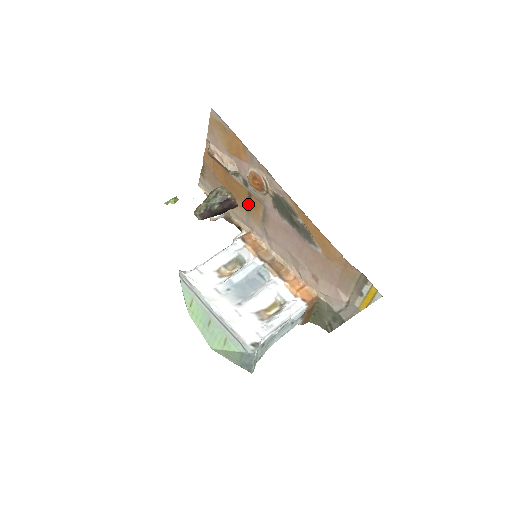
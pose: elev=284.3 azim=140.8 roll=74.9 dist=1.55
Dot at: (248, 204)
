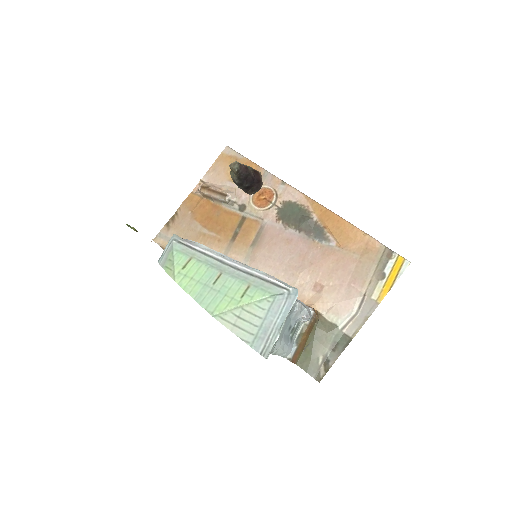
Dot at: (235, 232)
